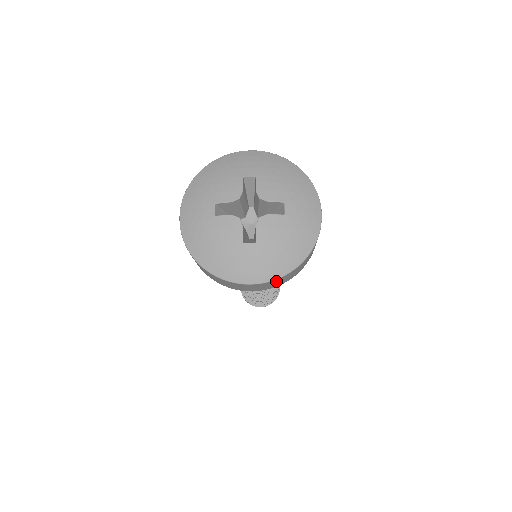
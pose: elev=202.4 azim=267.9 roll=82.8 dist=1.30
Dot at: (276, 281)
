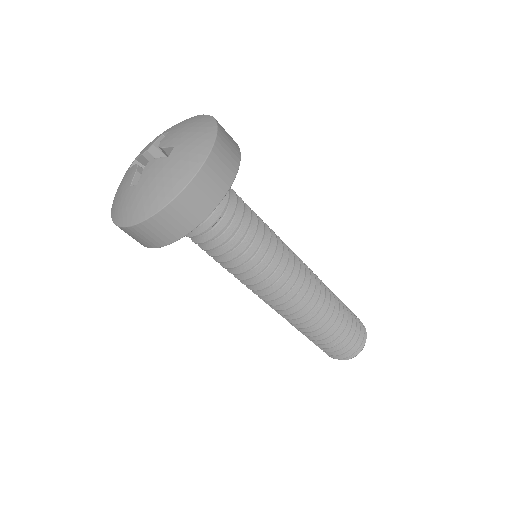
Dot at: (151, 226)
